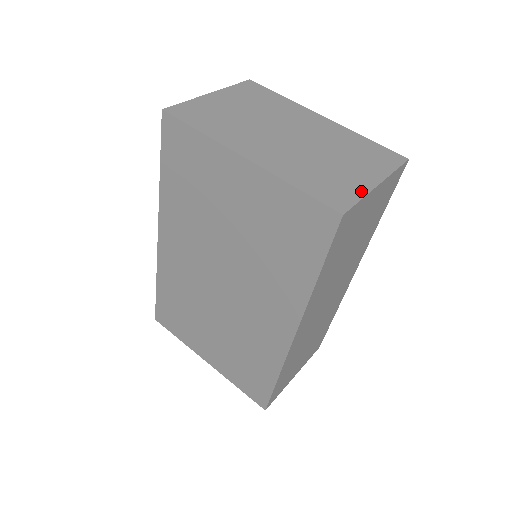
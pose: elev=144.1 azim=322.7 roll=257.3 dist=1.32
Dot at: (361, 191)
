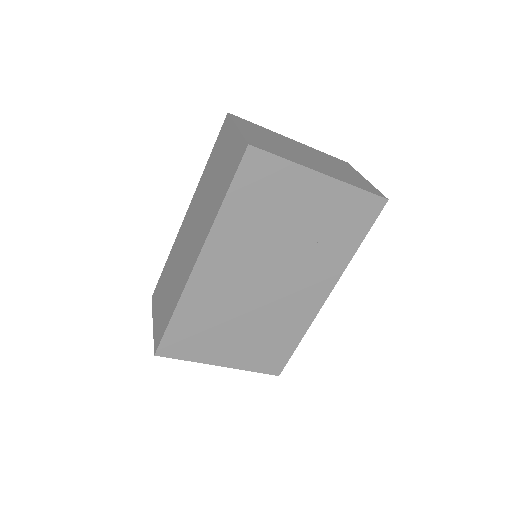
Dot at: (371, 185)
